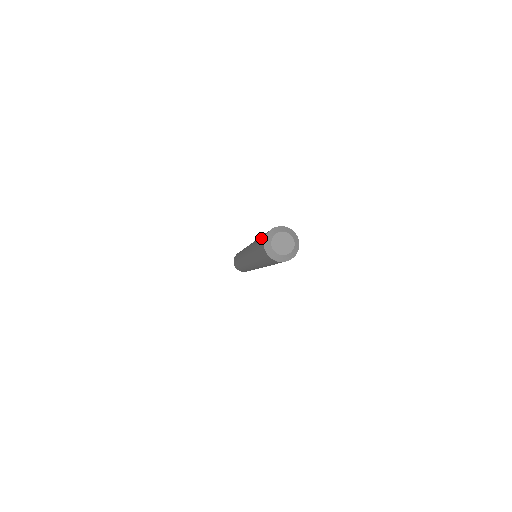
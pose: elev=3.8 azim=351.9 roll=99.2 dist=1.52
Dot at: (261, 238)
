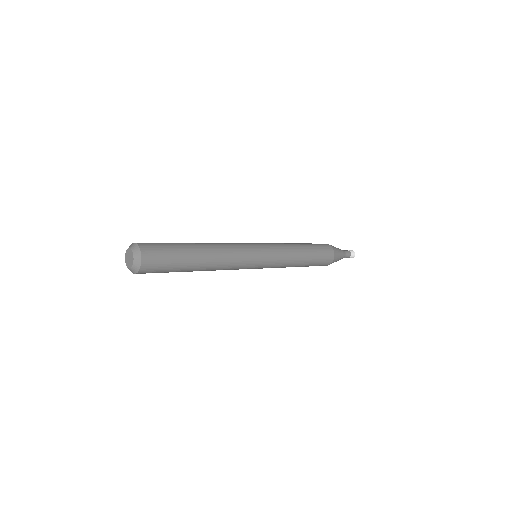
Dot at: occluded
